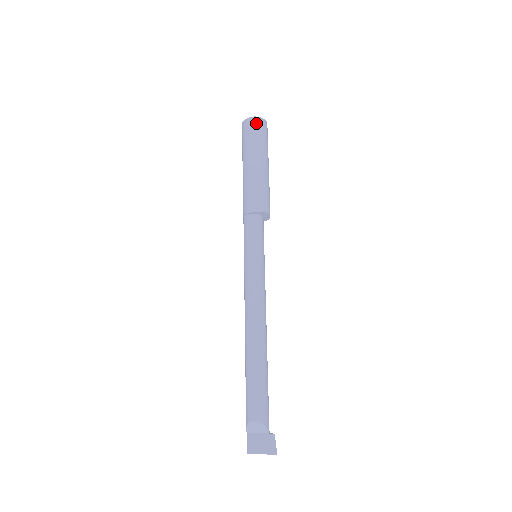
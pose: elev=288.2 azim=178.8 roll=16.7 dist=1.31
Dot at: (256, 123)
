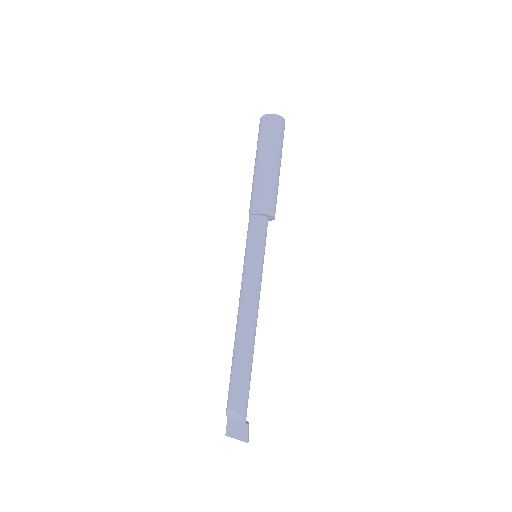
Dot at: (270, 121)
